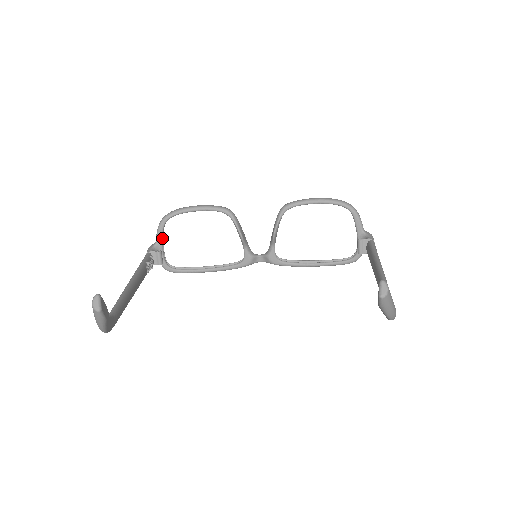
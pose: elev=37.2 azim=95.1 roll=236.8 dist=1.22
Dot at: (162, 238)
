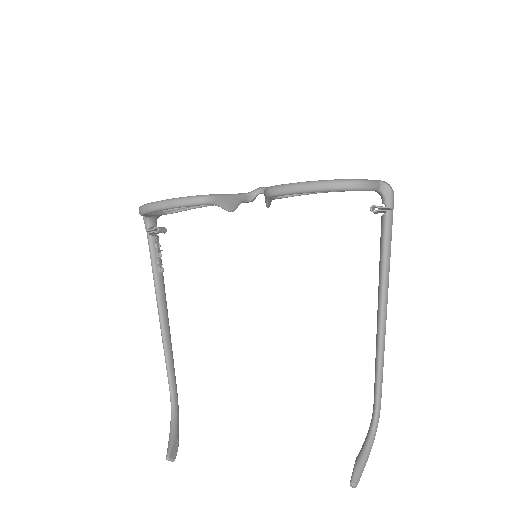
Dot at: (150, 215)
